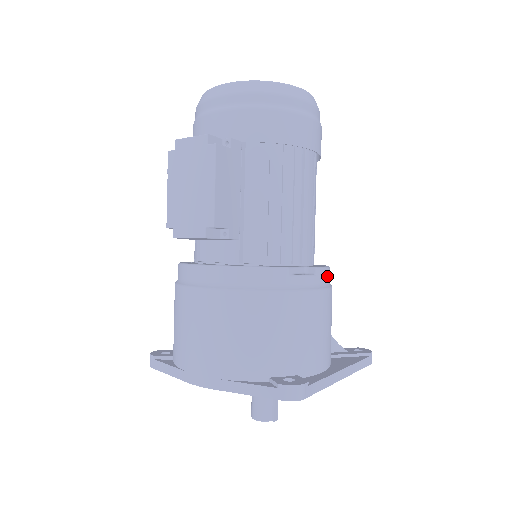
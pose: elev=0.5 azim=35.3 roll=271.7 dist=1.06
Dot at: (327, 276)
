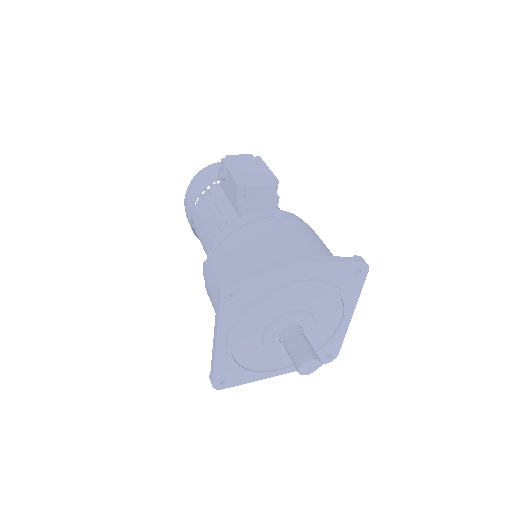
Dot at: occluded
